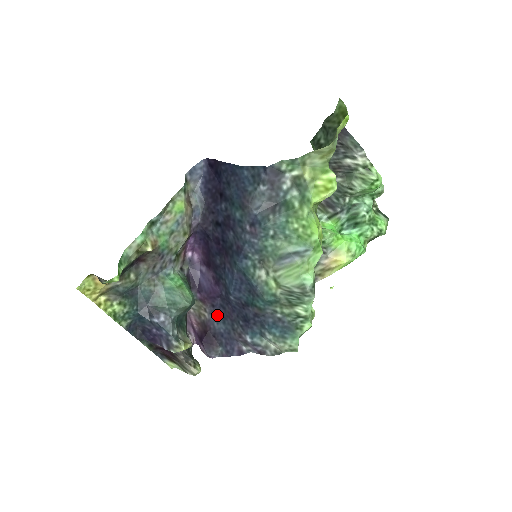
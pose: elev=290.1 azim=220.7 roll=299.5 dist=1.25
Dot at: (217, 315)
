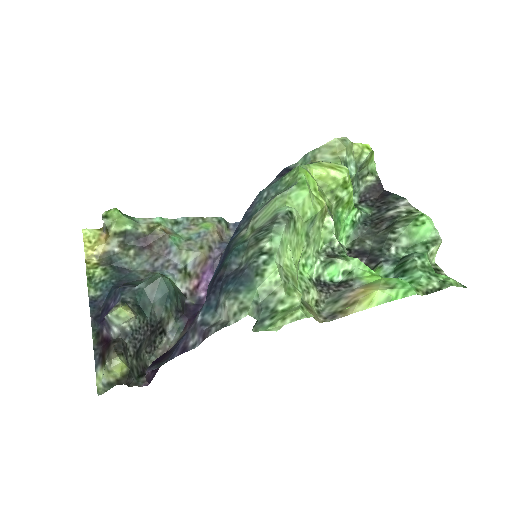
Dot at: occluded
